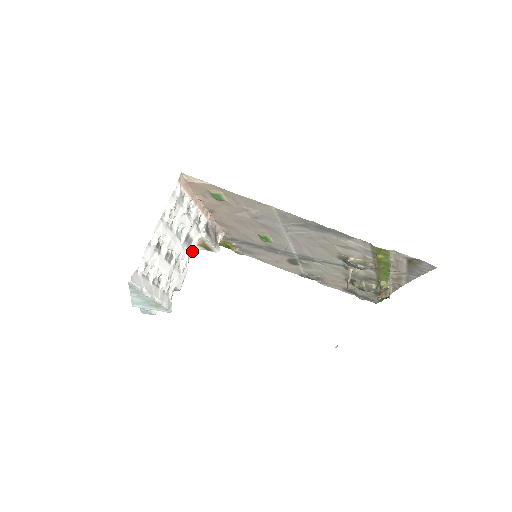
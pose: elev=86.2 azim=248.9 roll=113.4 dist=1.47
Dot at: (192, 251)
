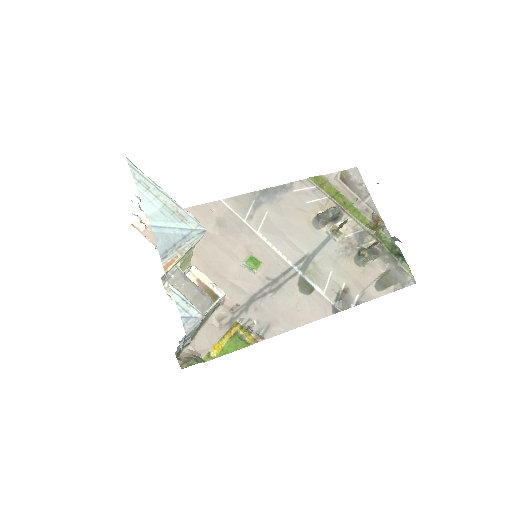
Dot at: occluded
